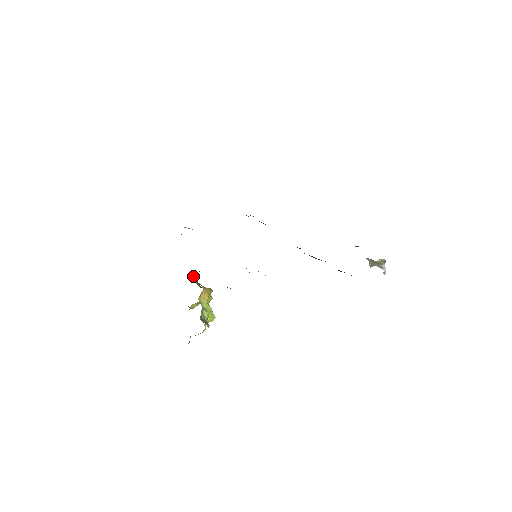
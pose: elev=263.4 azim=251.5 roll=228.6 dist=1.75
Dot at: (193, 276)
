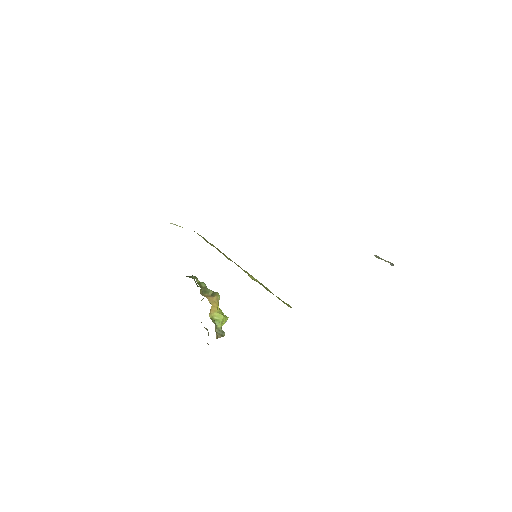
Dot at: (196, 281)
